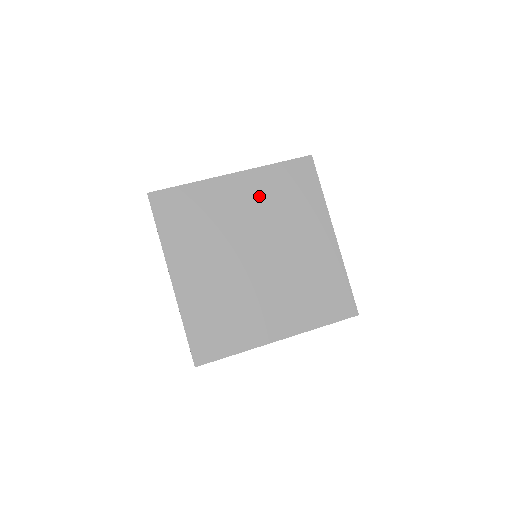
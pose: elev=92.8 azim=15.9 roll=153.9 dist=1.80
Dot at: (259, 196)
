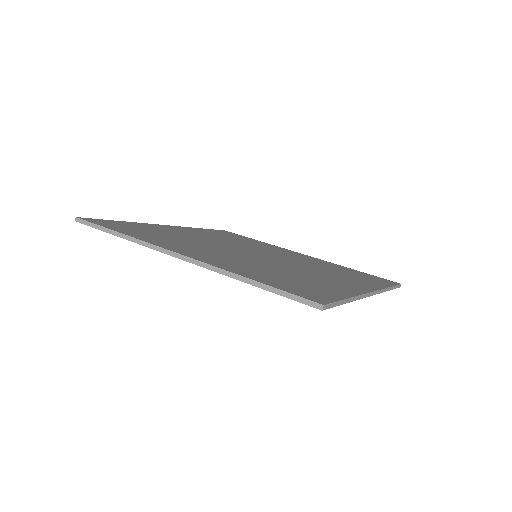
Dot at: (209, 235)
